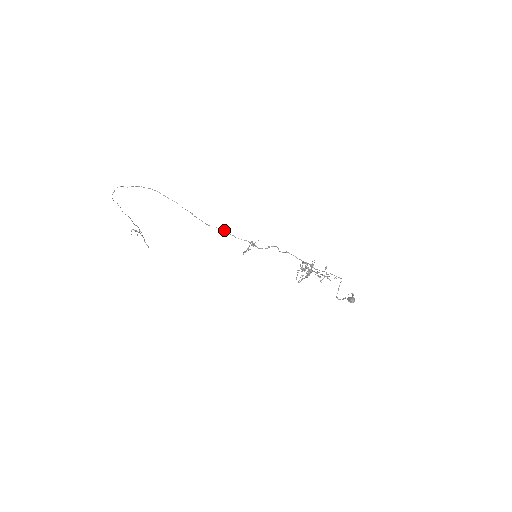
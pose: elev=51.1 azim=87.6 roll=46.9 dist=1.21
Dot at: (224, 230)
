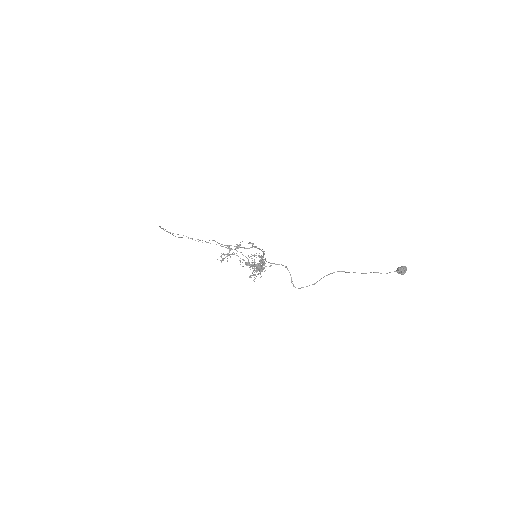
Dot at: (215, 241)
